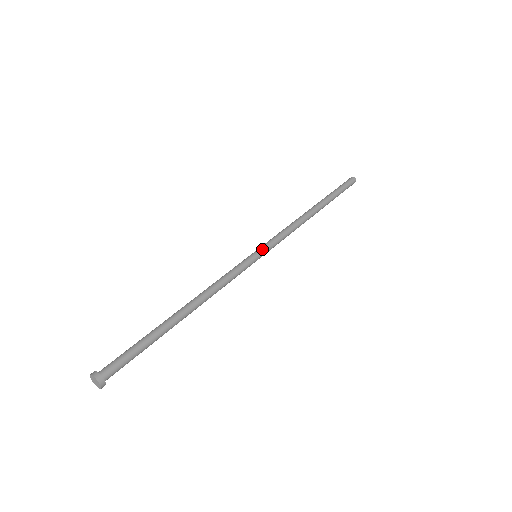
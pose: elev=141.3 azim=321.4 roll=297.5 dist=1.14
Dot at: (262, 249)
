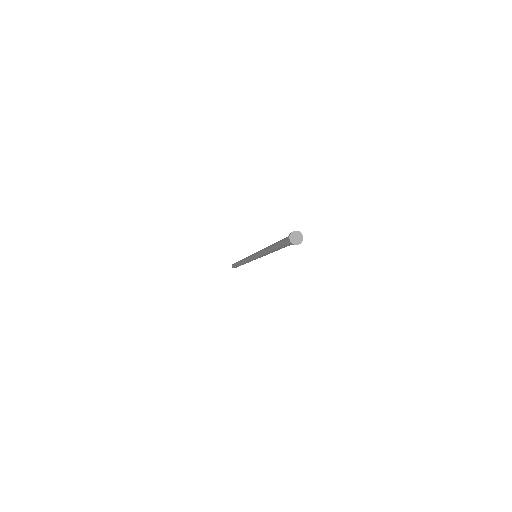
Dot at: occluded
